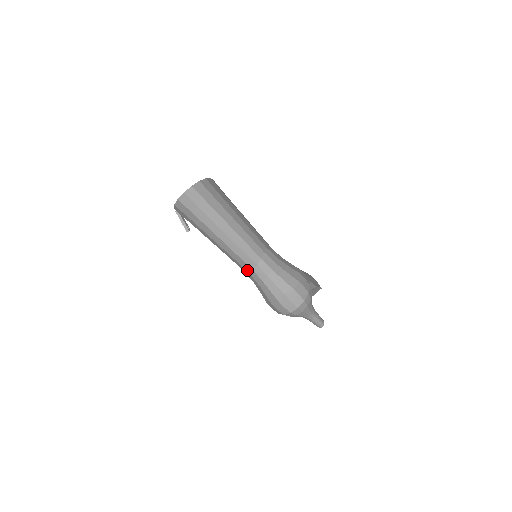
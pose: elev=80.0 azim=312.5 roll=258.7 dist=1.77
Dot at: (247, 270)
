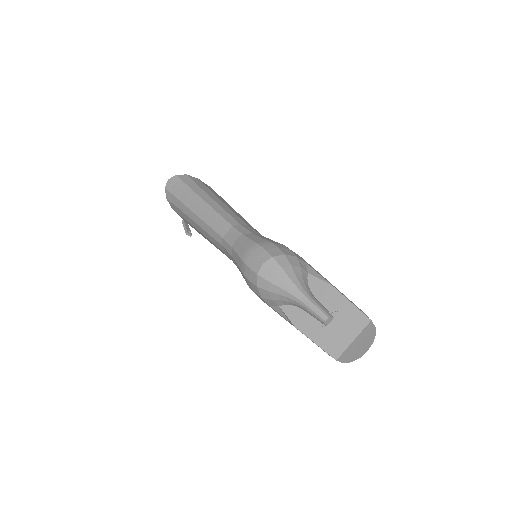
Dot at: (223, 245)
